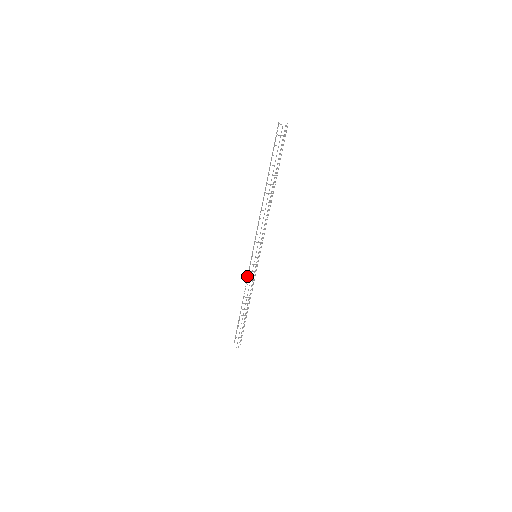
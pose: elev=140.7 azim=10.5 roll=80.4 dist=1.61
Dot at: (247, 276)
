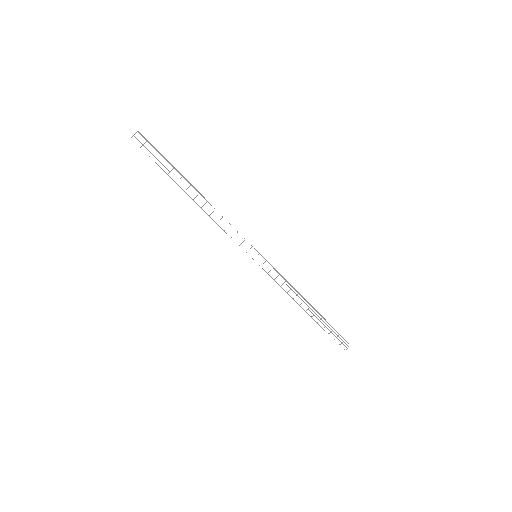
Dot at: occluded
